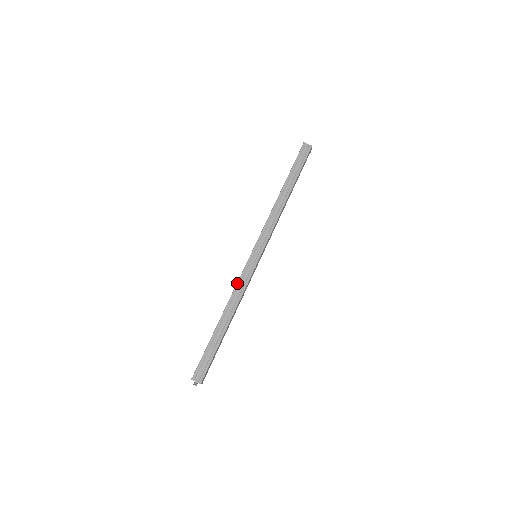
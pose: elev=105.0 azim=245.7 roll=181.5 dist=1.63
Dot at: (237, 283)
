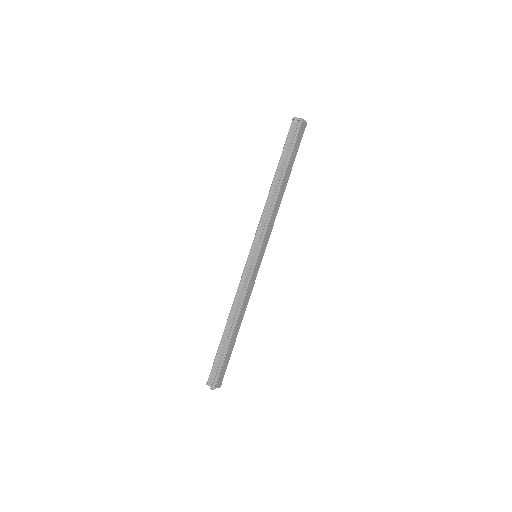
Dot at: (238, 288)
